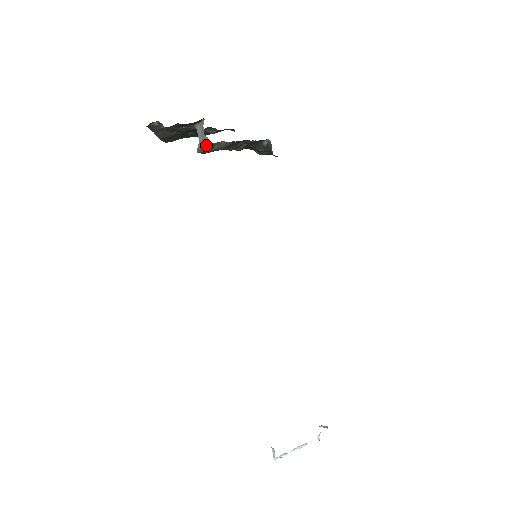
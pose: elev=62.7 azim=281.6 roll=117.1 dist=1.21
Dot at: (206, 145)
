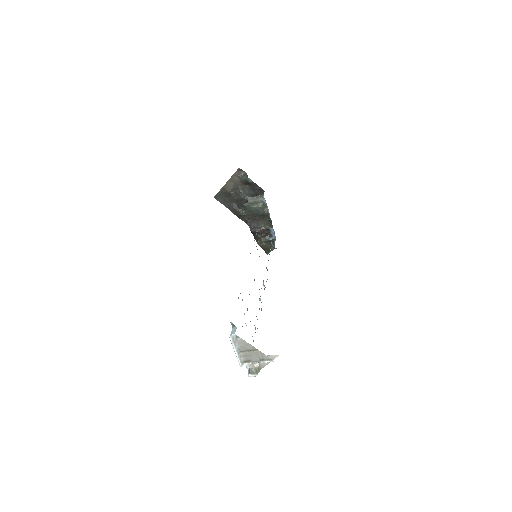
Dot at: (258, 202)
